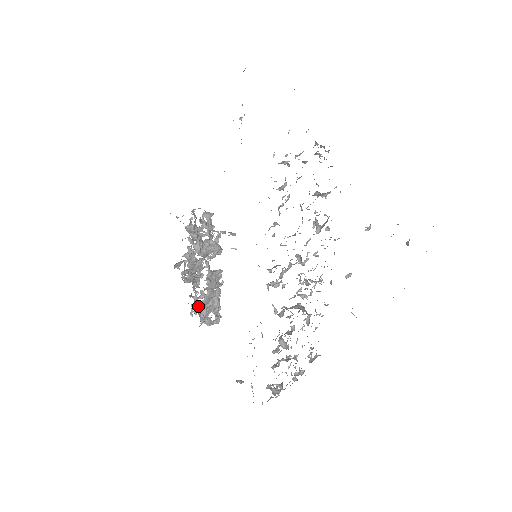
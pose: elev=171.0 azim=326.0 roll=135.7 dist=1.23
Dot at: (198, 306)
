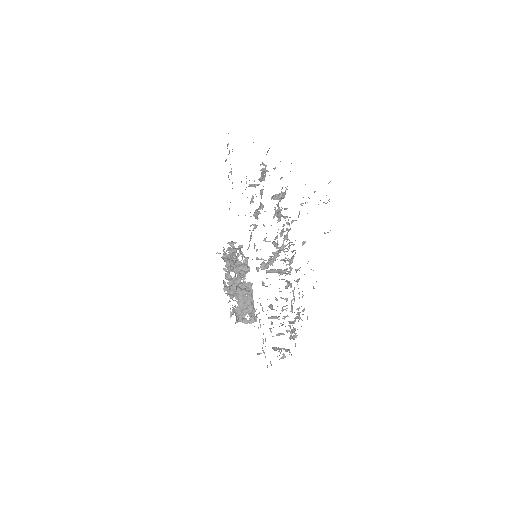
Dot at: (235, 309)
